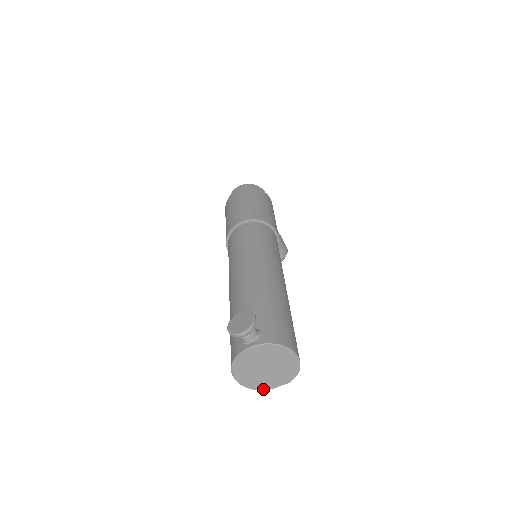
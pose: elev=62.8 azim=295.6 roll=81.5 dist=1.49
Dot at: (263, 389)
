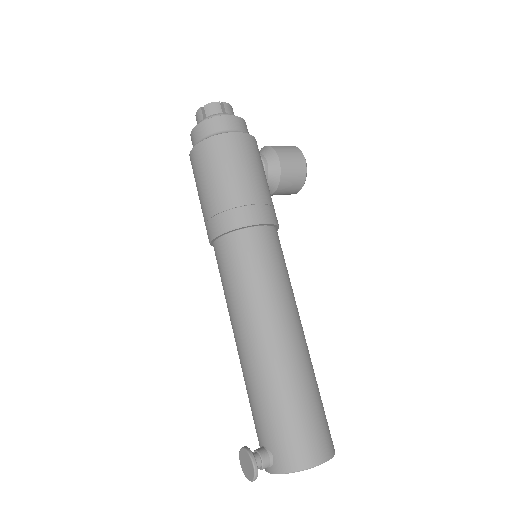
Dot at: occluded
